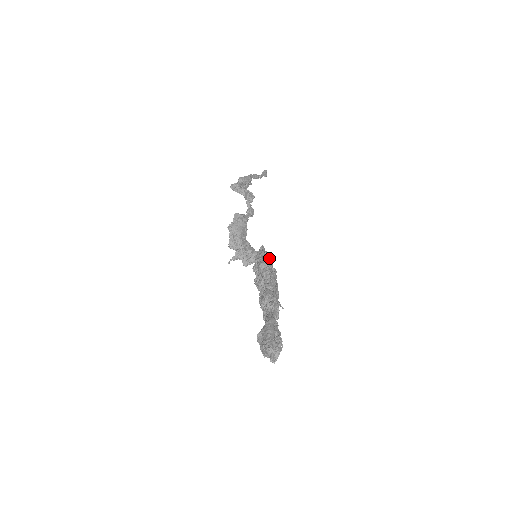
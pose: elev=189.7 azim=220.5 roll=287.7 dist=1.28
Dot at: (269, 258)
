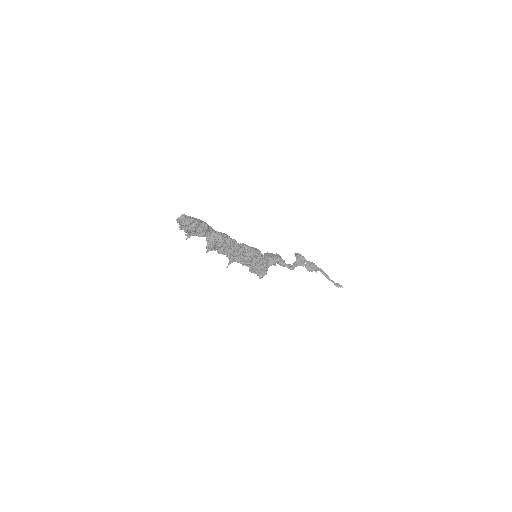
Dot at: (258, 251)
